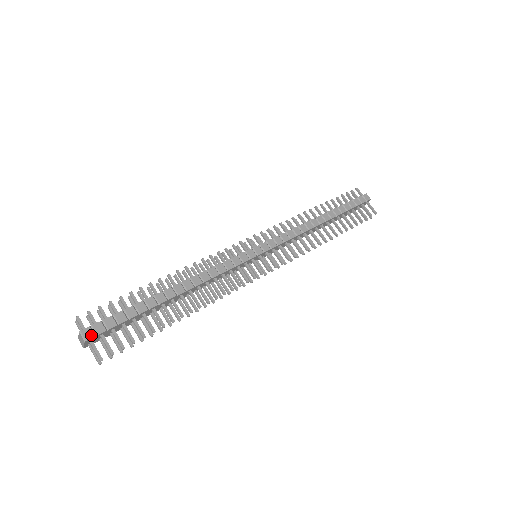
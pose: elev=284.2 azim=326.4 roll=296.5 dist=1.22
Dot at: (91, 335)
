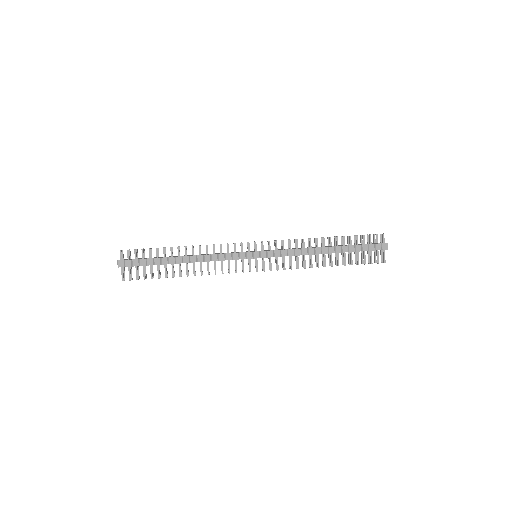
Dot at: (122, 265)
